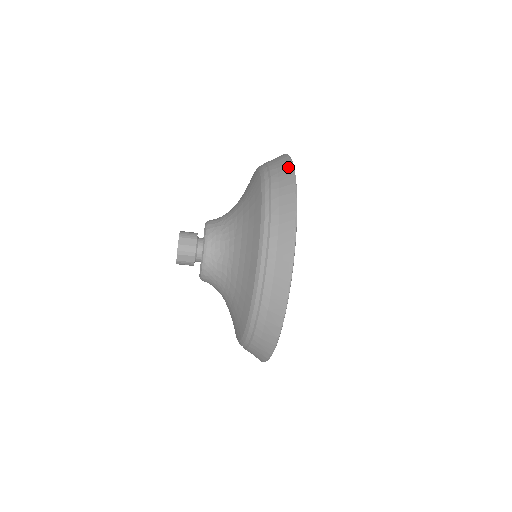
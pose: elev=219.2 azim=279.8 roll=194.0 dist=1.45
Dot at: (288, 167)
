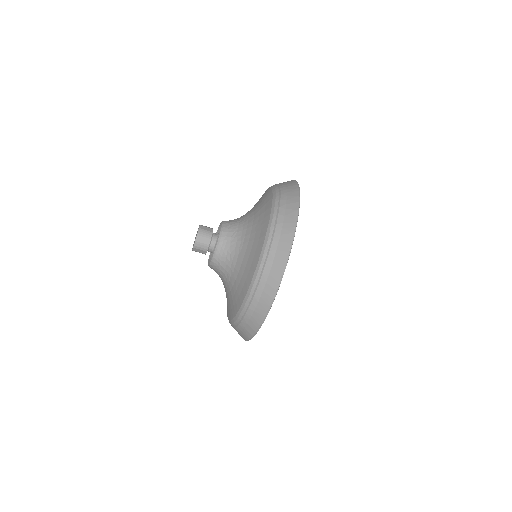
Dot at: (292, 221)
